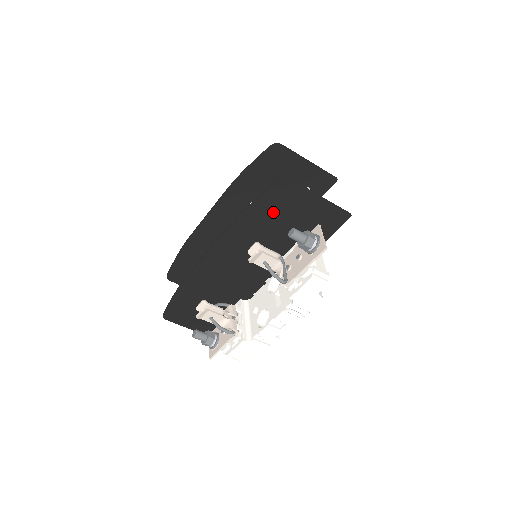
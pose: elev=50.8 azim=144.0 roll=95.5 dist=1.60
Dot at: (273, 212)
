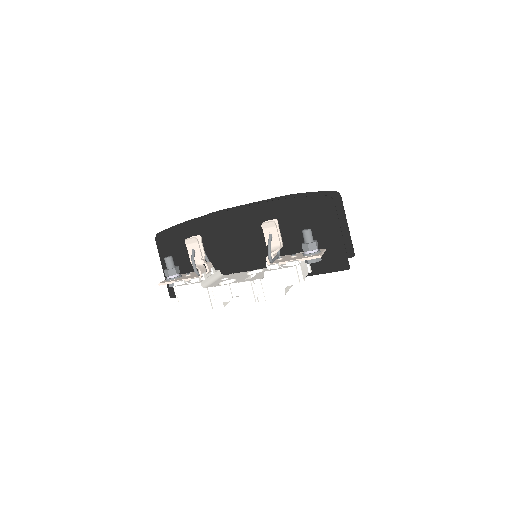
Dot at: (303, 217)
